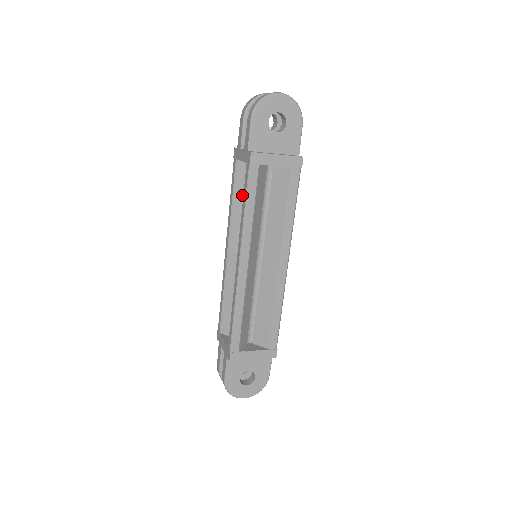
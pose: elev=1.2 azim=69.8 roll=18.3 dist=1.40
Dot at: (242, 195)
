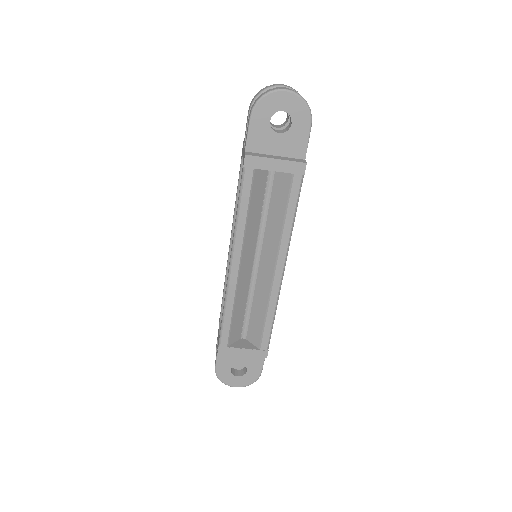
Dot at: occluded
